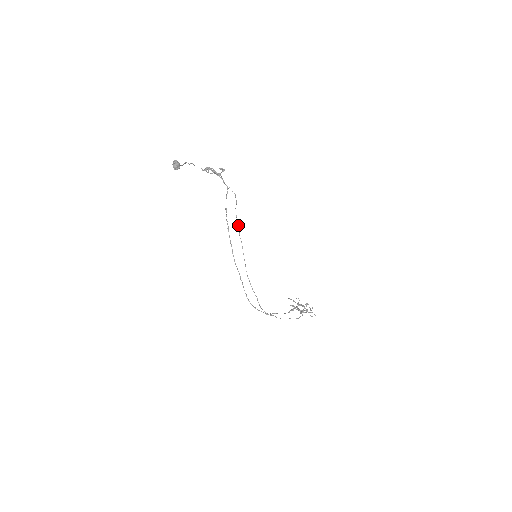
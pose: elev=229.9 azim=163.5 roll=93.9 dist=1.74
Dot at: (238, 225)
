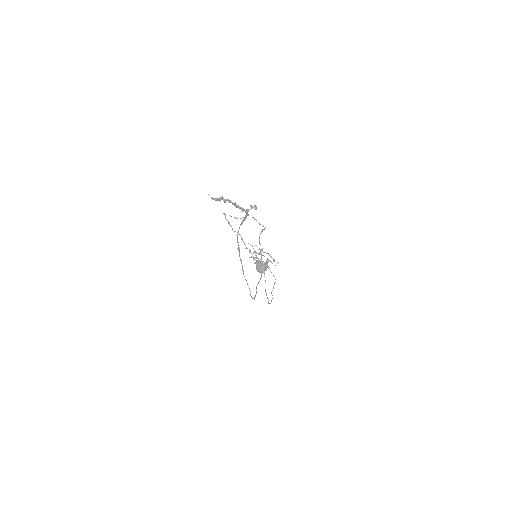
Dot at: occluded
